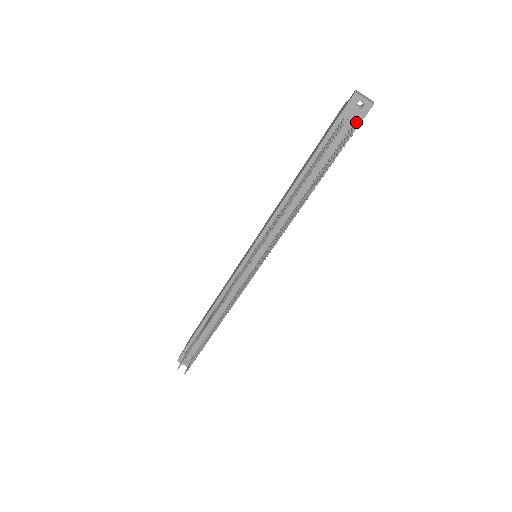
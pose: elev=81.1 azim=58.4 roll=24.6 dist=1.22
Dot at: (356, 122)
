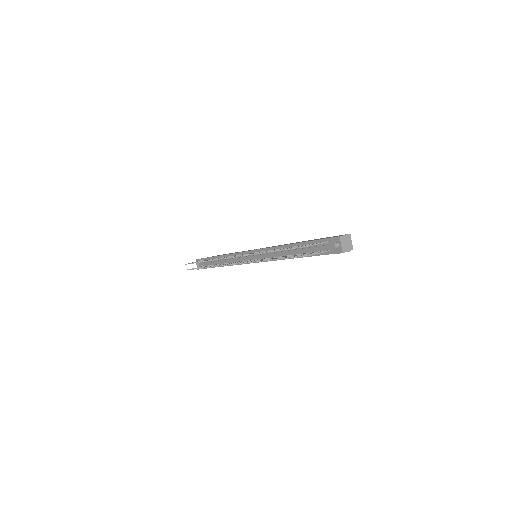
Dot at: (330, 251)
